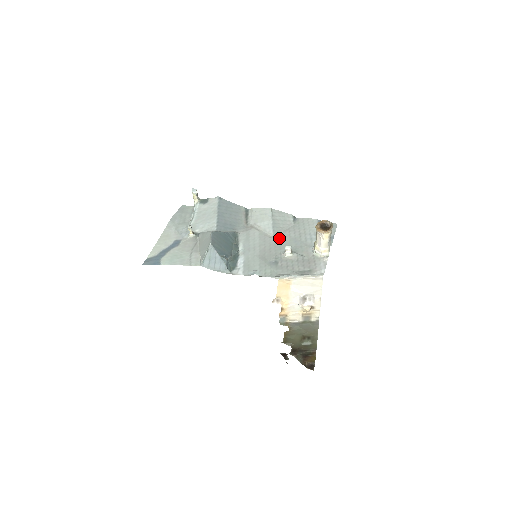
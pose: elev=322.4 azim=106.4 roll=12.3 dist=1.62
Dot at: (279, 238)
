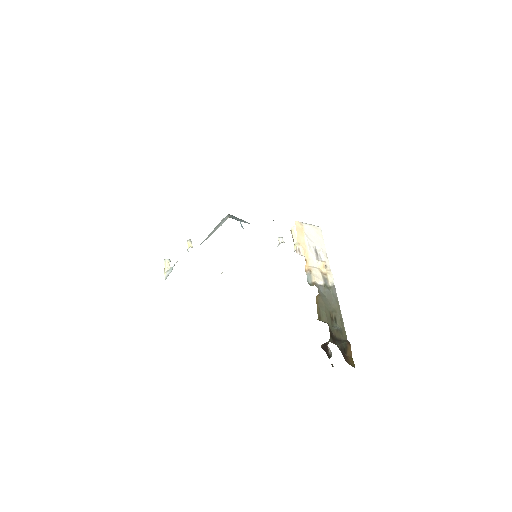
Dot at: occluded
